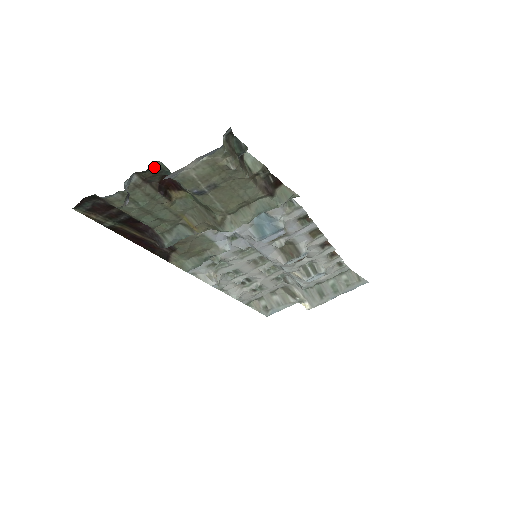
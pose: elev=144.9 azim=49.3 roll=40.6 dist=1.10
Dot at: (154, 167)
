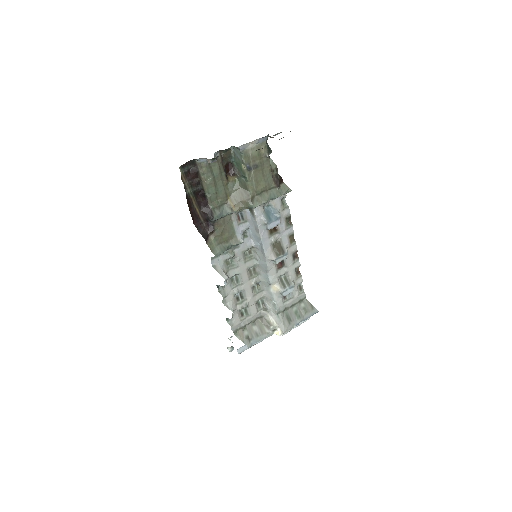
Dot at: (228, 151)
